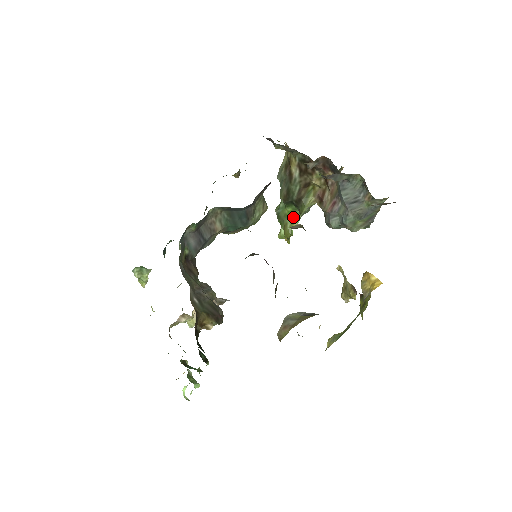
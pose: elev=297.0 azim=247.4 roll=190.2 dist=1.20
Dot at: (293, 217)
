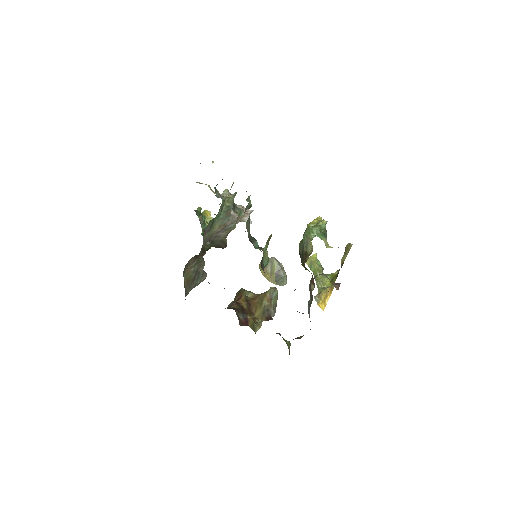
Dot at: occluded
